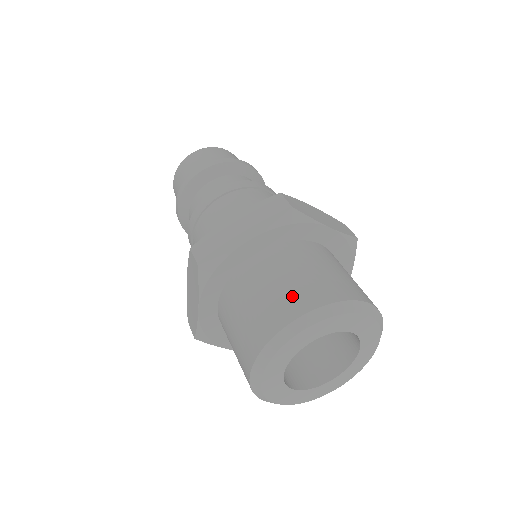
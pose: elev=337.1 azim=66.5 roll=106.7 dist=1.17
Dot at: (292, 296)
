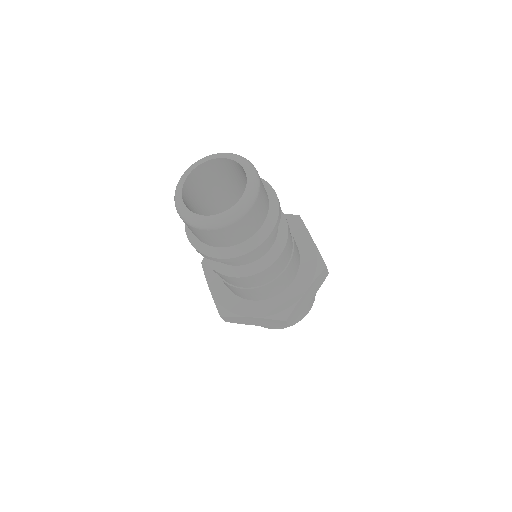
Dot at: (309, 305)
